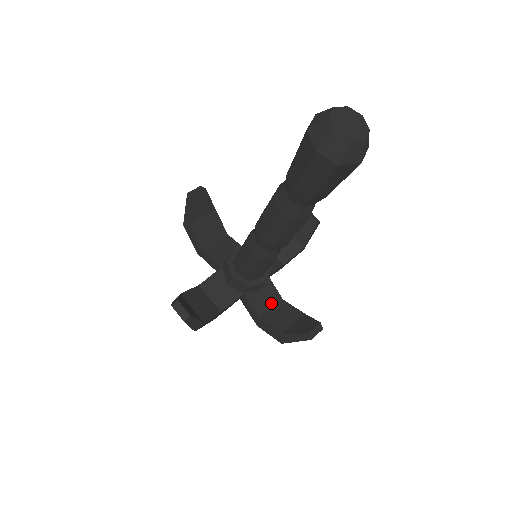
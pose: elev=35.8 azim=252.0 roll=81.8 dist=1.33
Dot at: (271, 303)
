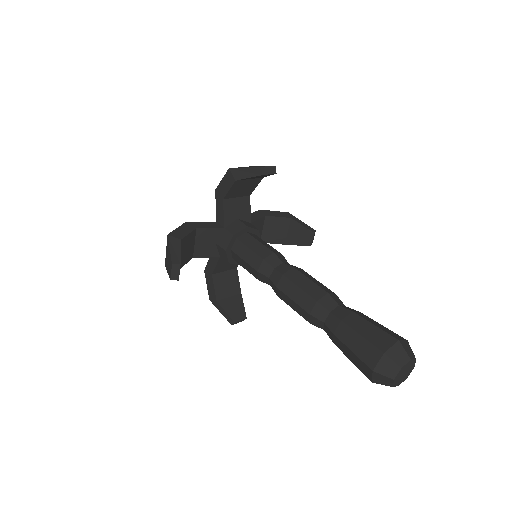
Dot at: (228, 268)
